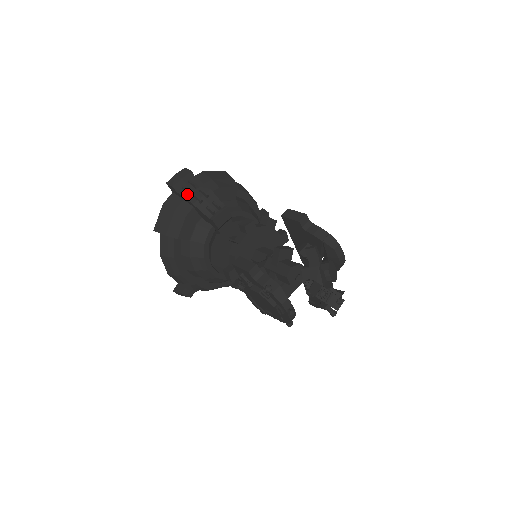
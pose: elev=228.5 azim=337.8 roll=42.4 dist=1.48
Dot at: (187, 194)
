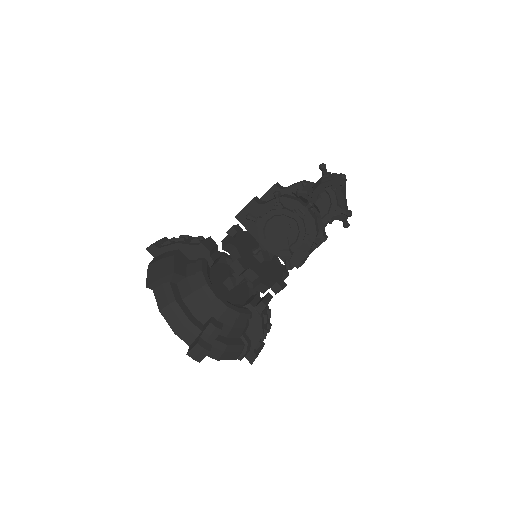
Dot at: (169, 244)
